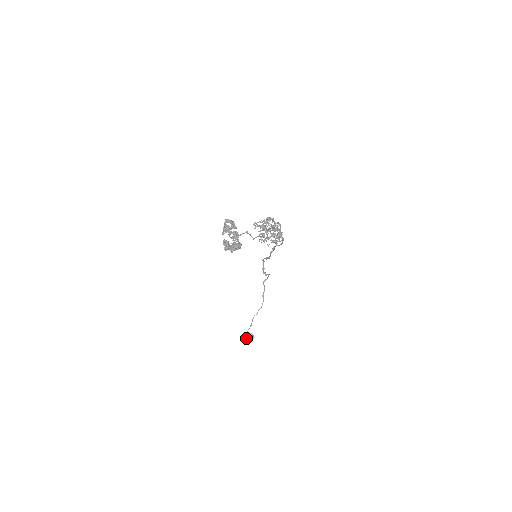
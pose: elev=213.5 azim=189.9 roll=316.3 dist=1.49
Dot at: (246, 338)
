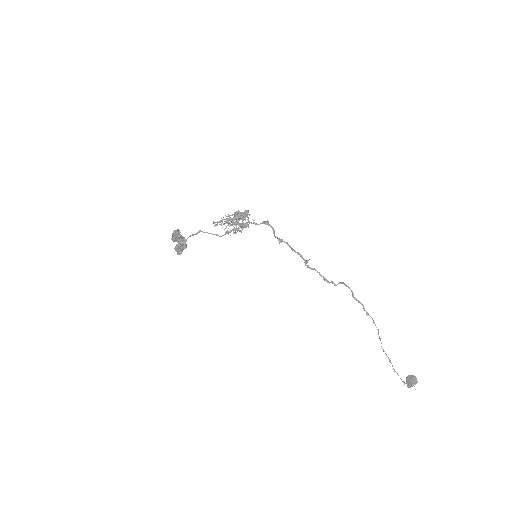
Dot at: (406, 383)
